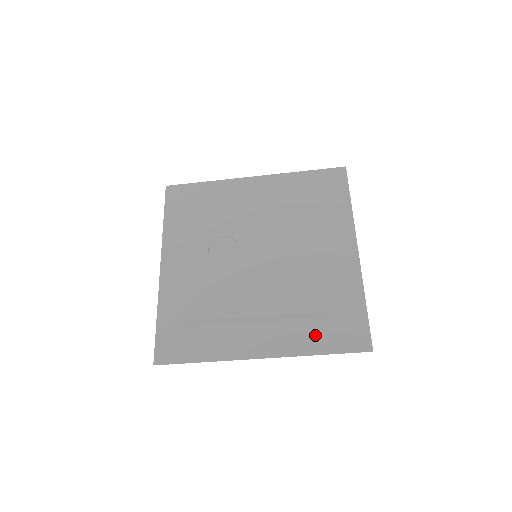
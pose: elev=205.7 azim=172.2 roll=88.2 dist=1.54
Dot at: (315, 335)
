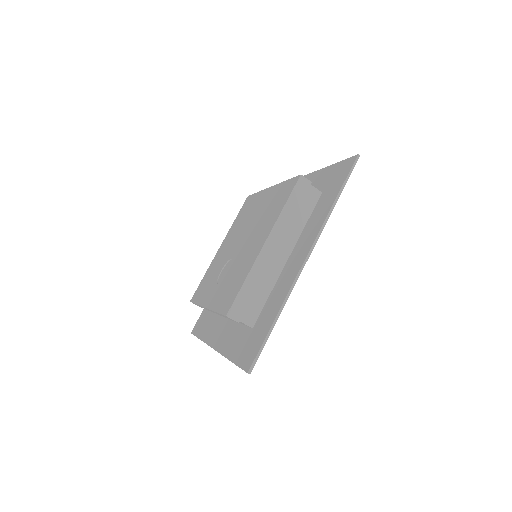
Dot at: (322, 206)
